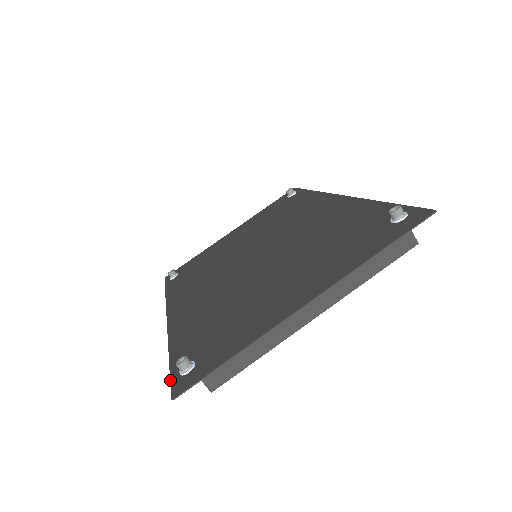
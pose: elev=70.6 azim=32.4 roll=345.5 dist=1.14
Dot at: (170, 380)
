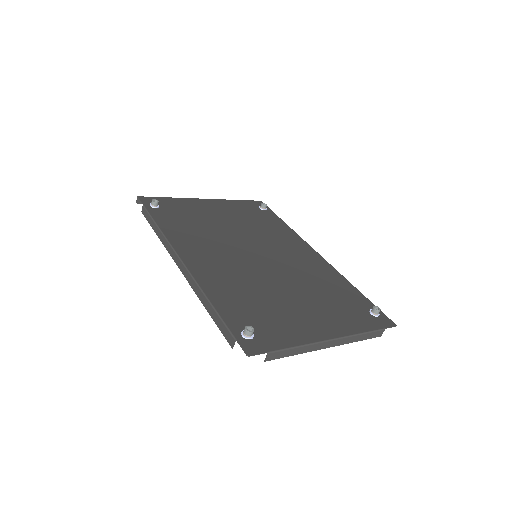
Dot at: (234, 336)
